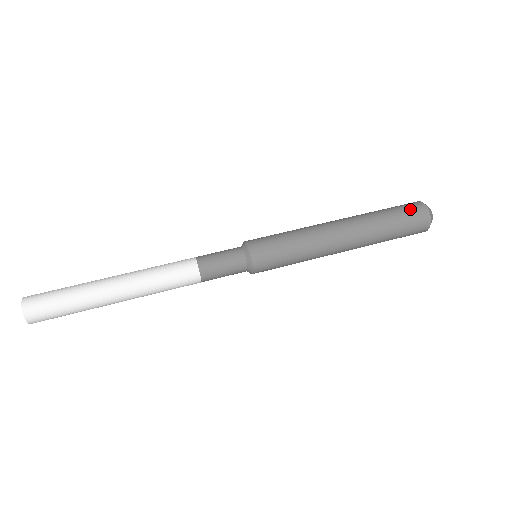
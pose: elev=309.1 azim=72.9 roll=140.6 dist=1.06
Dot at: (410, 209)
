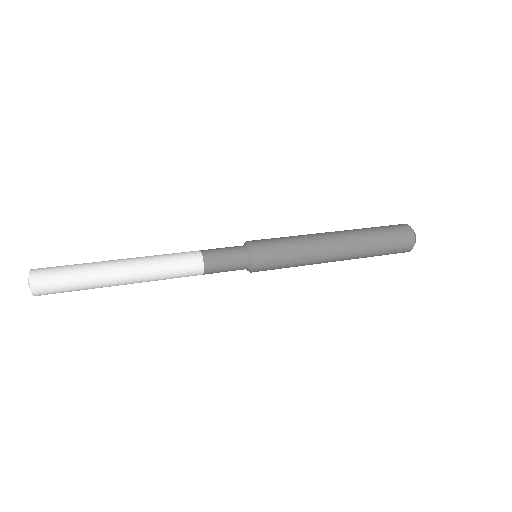
Dot at: (391, 225)
